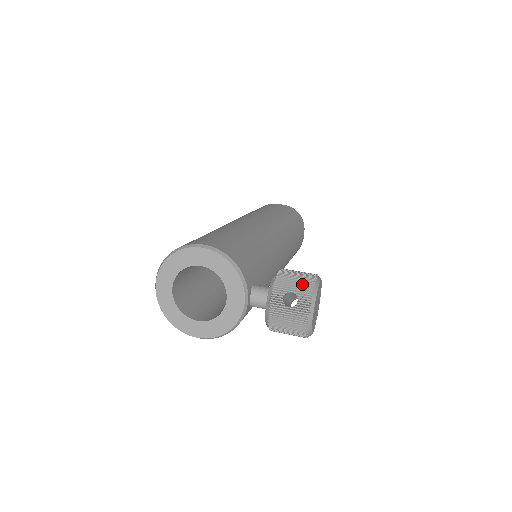
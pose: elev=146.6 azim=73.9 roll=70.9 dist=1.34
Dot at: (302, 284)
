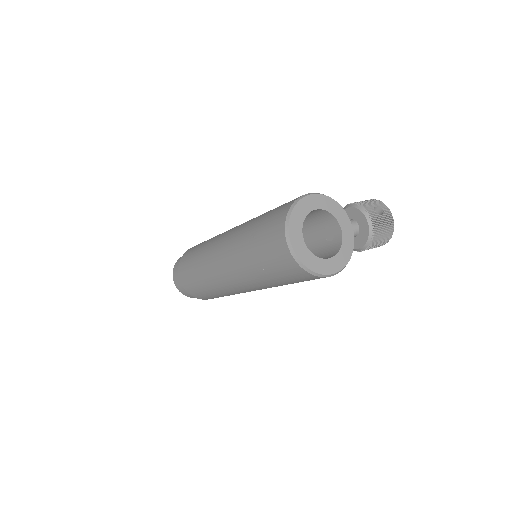
Dot at: (374, 201)
